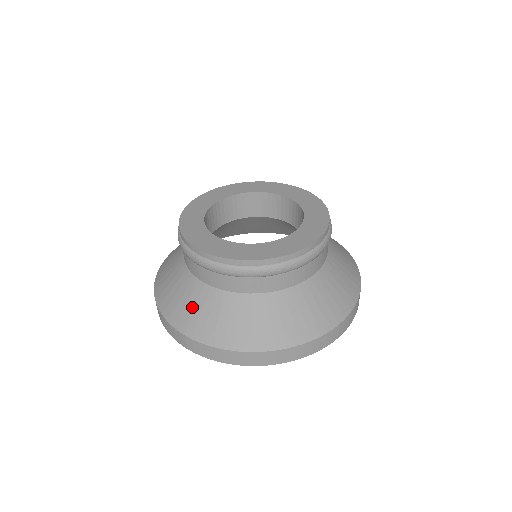
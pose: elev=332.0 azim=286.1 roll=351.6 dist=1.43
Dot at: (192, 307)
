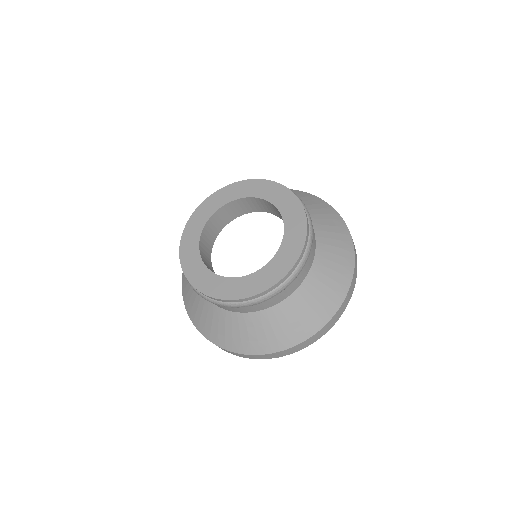
Dot at: (193, 301)
